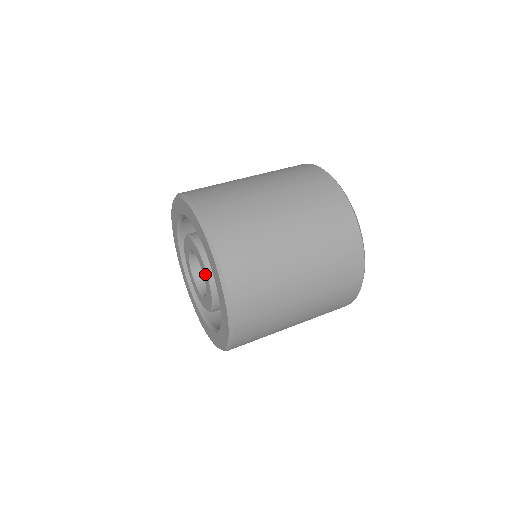
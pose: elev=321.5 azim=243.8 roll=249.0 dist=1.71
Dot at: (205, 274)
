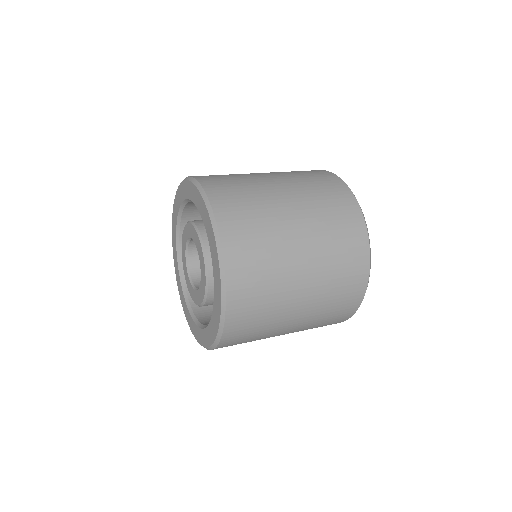
Dot at: (198, 243)
